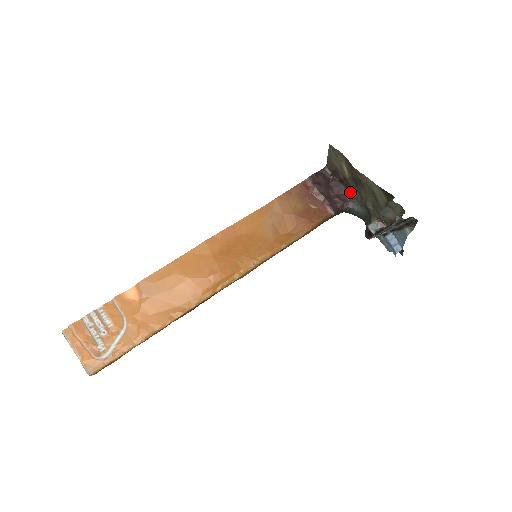
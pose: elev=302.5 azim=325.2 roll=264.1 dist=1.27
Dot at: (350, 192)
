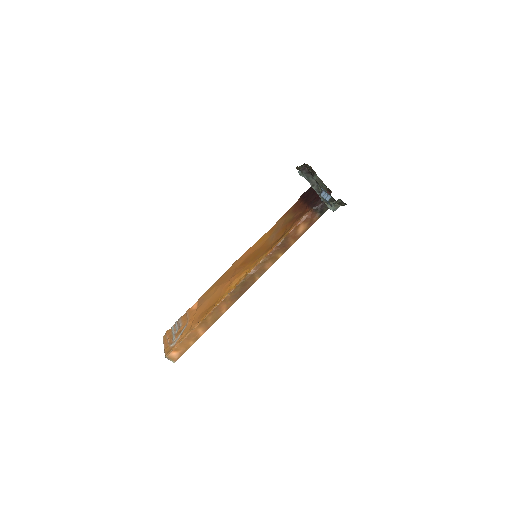
Dot at: occluded
